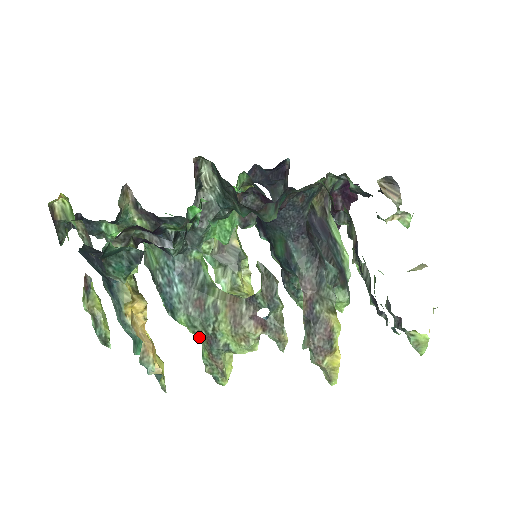
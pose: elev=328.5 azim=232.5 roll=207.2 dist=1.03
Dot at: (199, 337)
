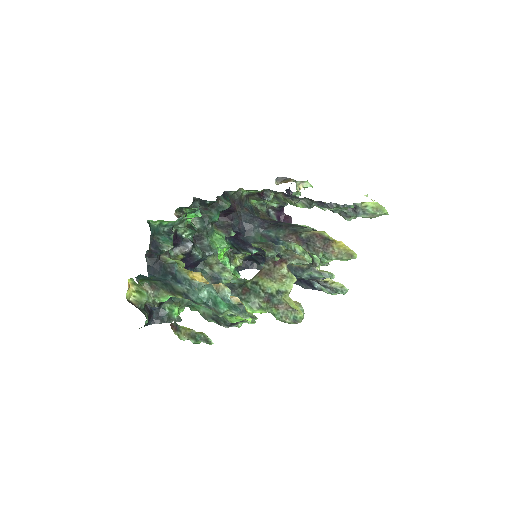
Dot at: (264, 311)
